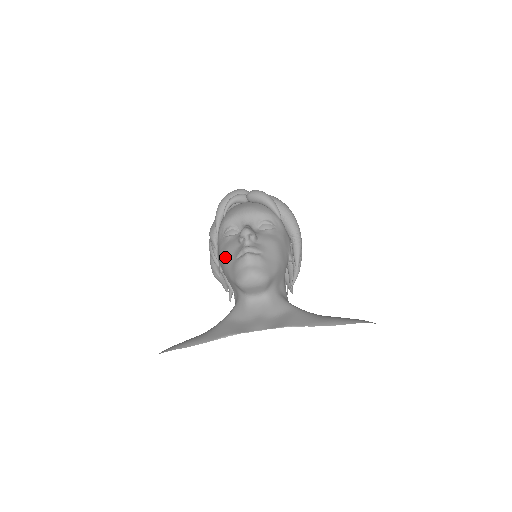
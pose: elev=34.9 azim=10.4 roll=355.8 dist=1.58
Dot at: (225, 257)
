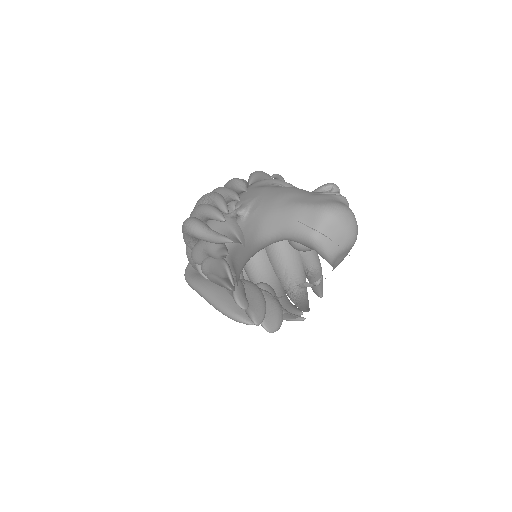
Dot at: (289, 189)
